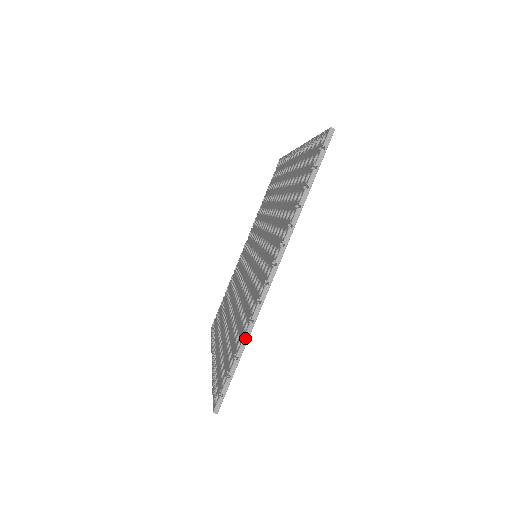
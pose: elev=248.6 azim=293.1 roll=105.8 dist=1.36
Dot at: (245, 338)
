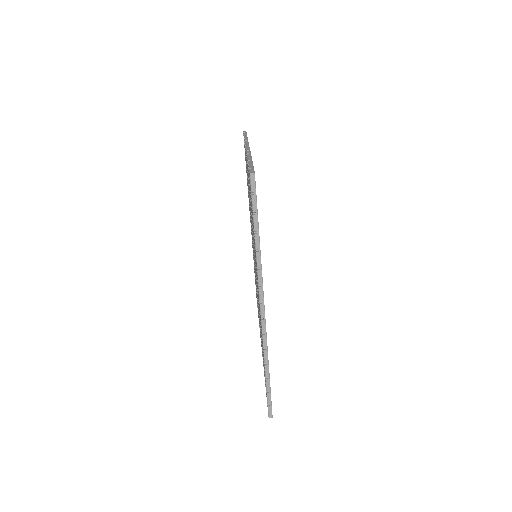
Dot at: (248, 157)
